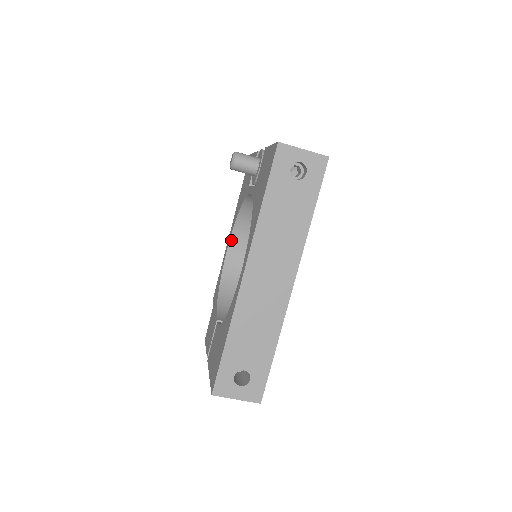
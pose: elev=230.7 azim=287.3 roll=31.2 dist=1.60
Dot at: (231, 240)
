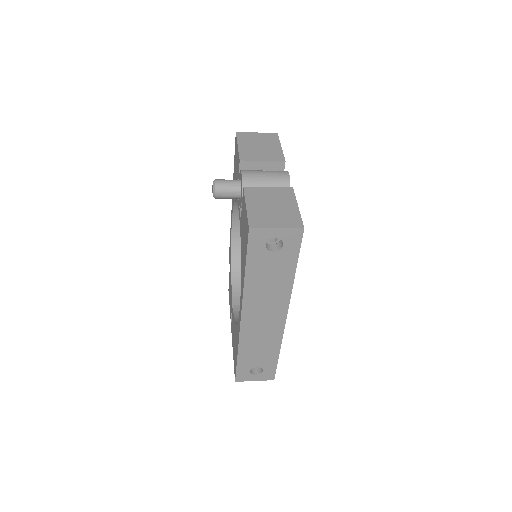
Dot at: (234, 216)
